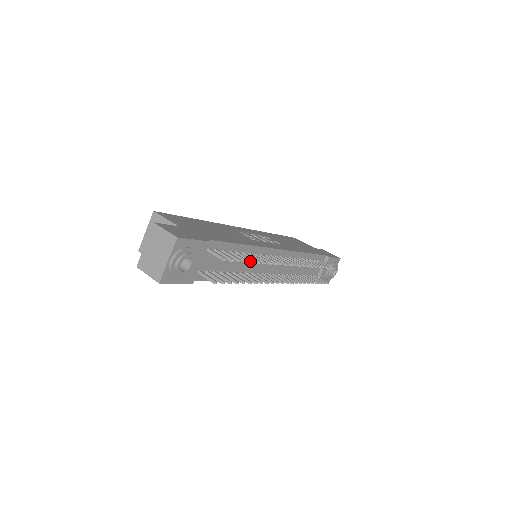
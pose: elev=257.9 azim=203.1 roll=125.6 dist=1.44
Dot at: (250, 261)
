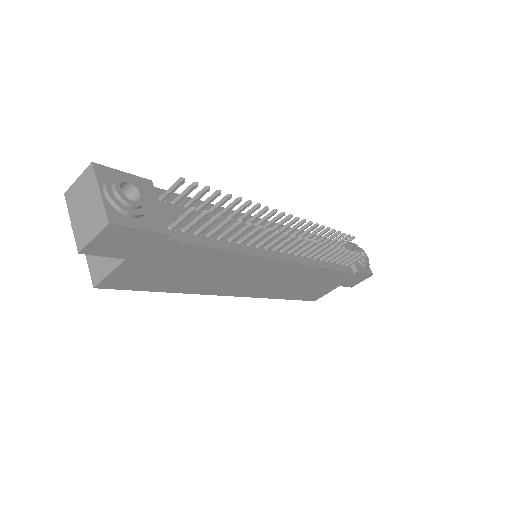
Dot at: (226, 197)
